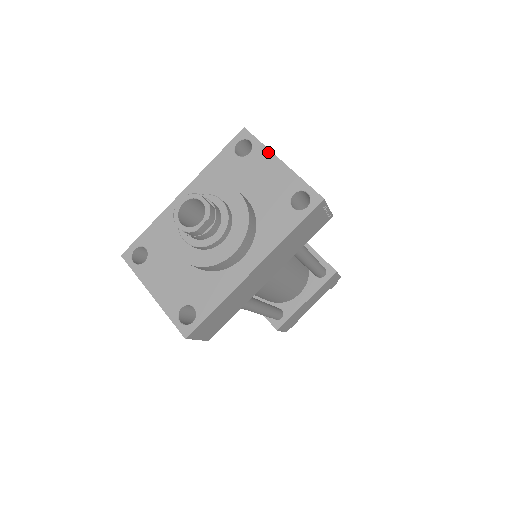
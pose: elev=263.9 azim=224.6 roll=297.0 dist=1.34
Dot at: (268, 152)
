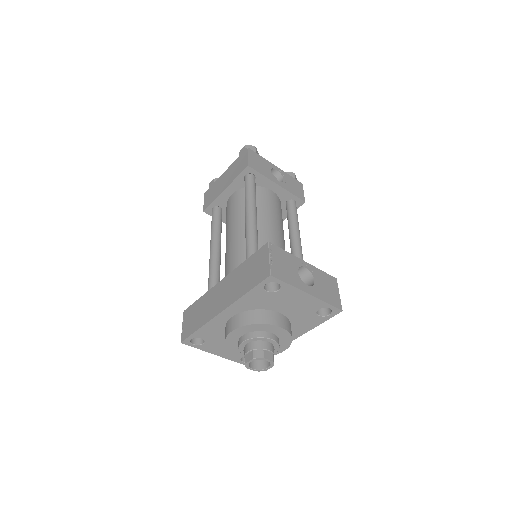
Dot at: (296, 290)
